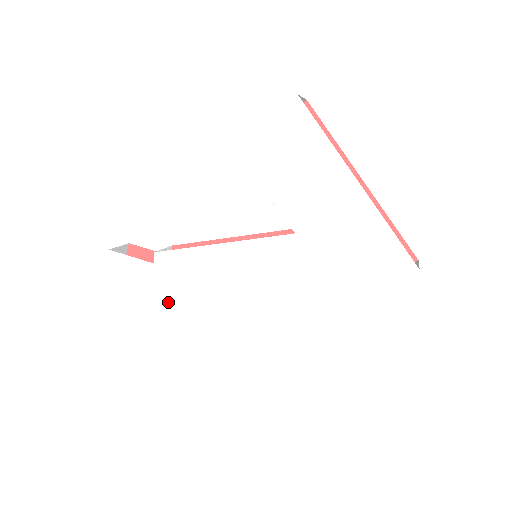
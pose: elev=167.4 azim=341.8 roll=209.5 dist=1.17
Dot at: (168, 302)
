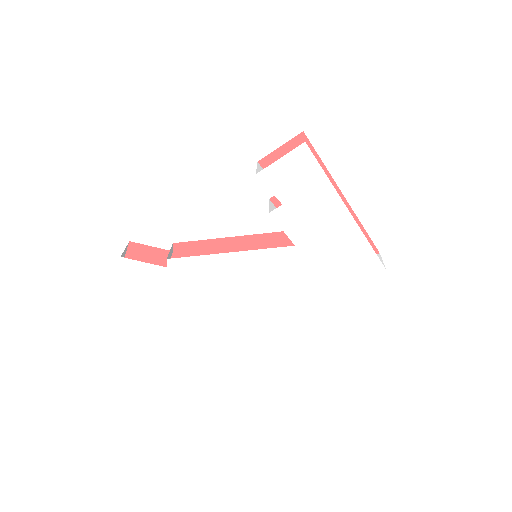
Dot at: (180, 295)
